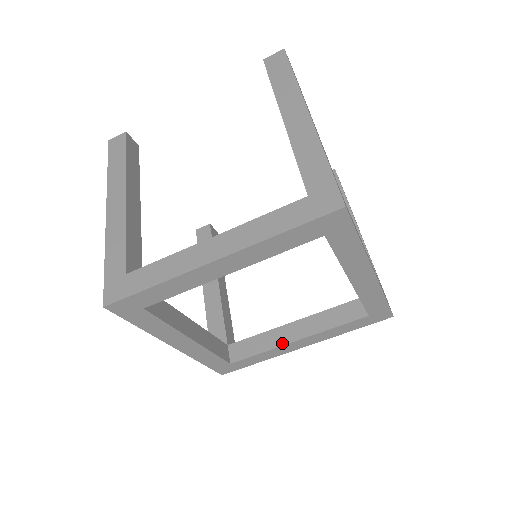
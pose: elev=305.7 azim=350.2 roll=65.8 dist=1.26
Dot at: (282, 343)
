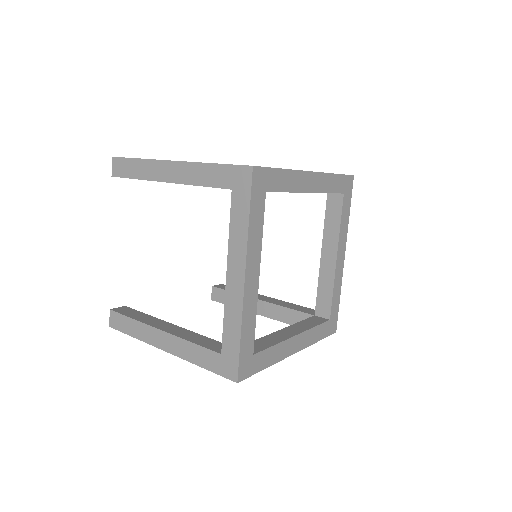
Dot at: (333, 271)
